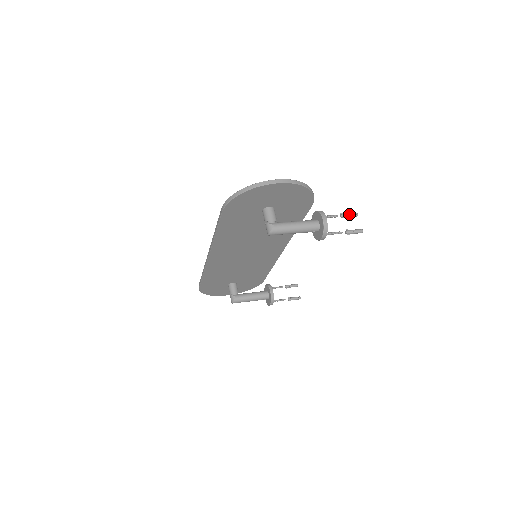
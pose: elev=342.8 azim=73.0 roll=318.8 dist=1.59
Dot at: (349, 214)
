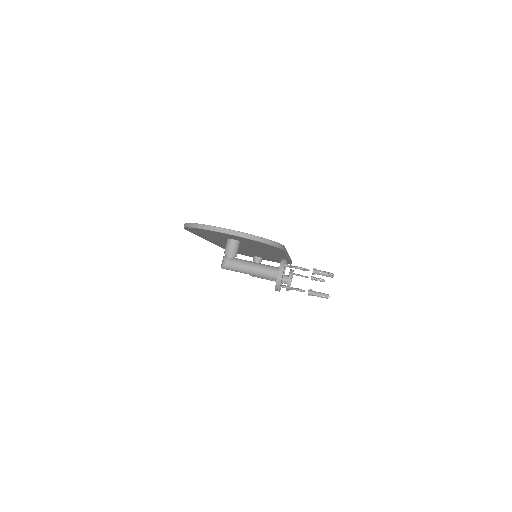
Dot at: (322, 273)
